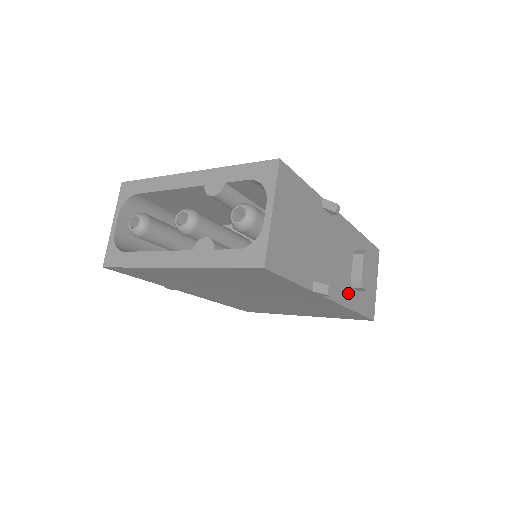
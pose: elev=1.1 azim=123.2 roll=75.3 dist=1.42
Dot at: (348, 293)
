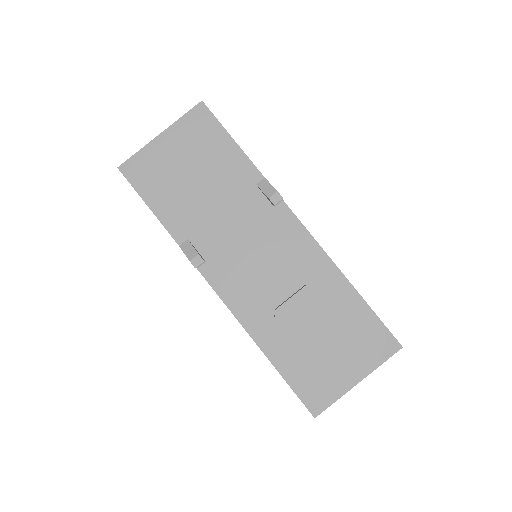
Dot at: (259, 316)
